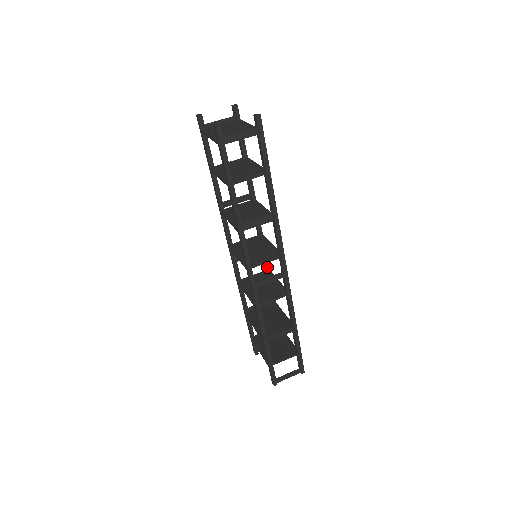
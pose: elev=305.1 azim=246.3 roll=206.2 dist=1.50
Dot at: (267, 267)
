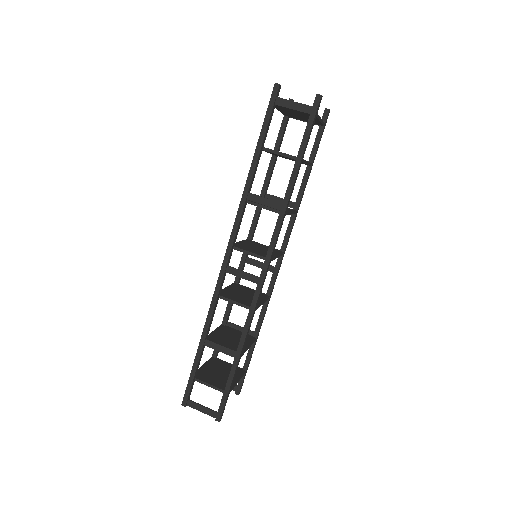
Dot at: (269, 291)
